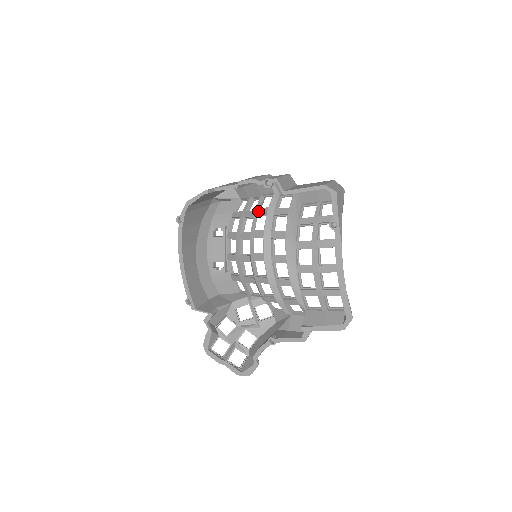
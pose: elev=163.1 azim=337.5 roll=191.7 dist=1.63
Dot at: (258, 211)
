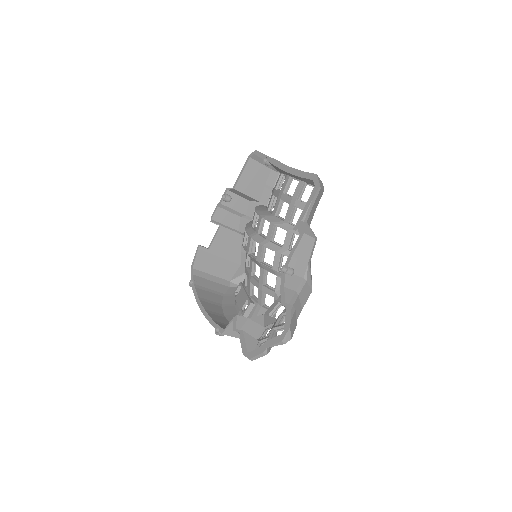
Dot at: occluded
